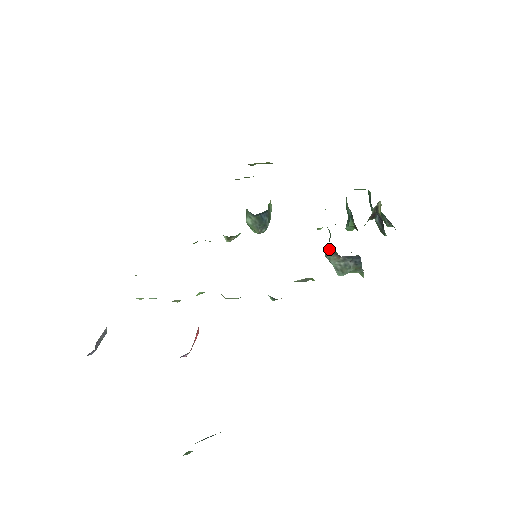
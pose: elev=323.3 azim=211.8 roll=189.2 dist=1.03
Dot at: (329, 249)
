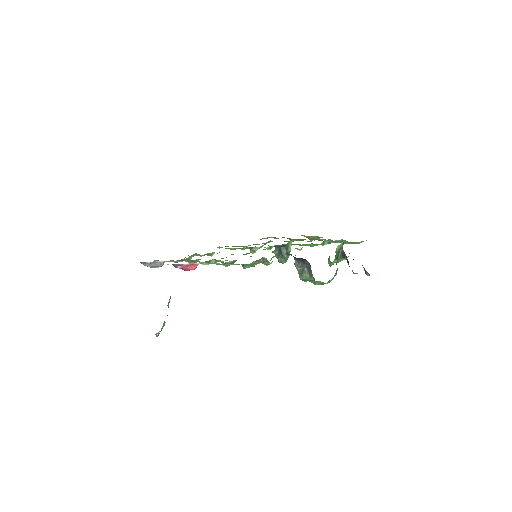
Dot at: occluded
